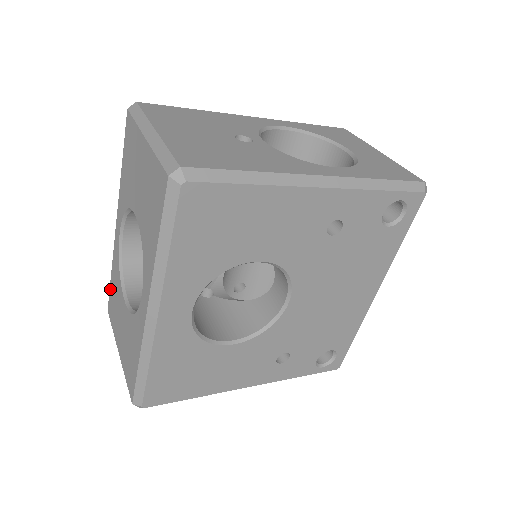
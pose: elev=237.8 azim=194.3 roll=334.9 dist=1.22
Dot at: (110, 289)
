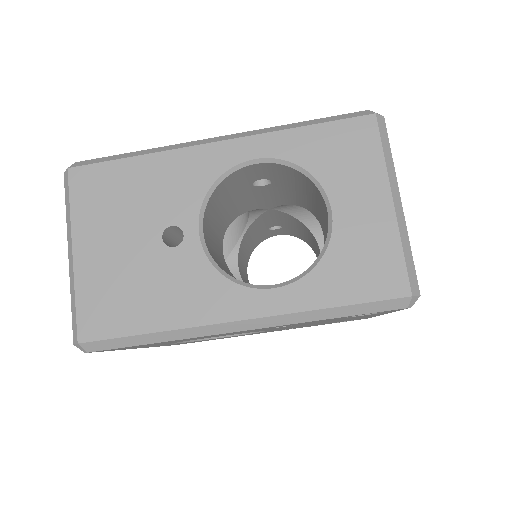
Dot at: occluded
